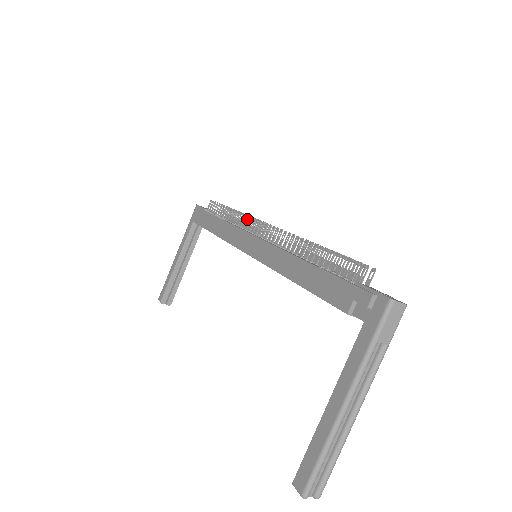
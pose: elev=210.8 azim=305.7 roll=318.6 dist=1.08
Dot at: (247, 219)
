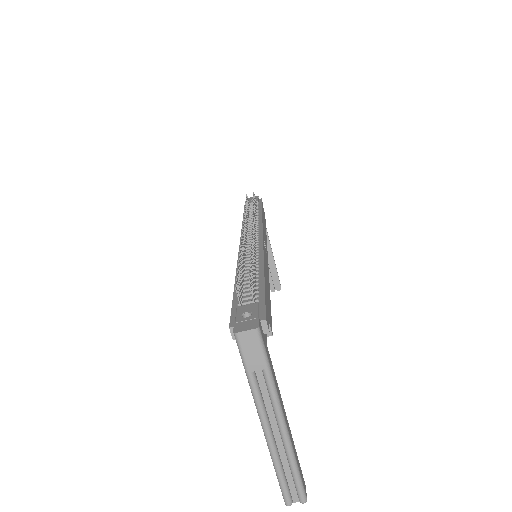
Dot at: (245, 219)
